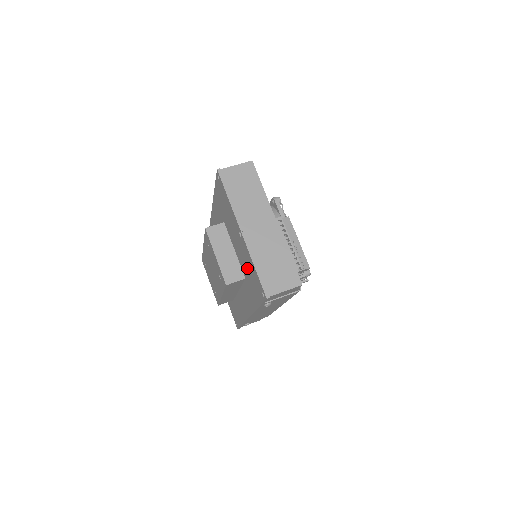
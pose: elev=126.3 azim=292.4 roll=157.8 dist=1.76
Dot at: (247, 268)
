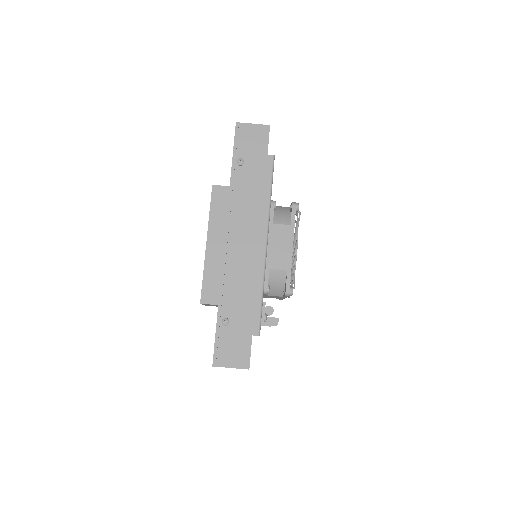
Dot at: occluded
